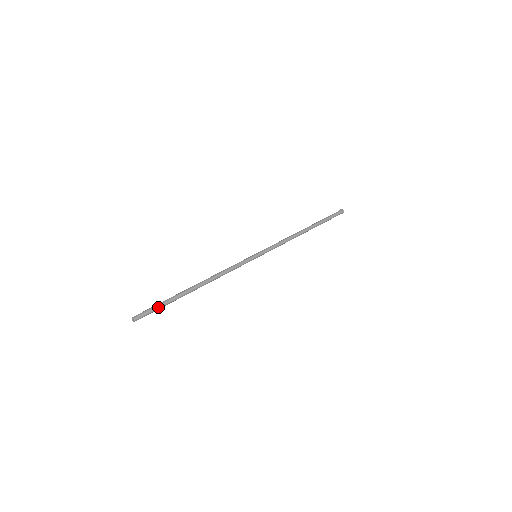
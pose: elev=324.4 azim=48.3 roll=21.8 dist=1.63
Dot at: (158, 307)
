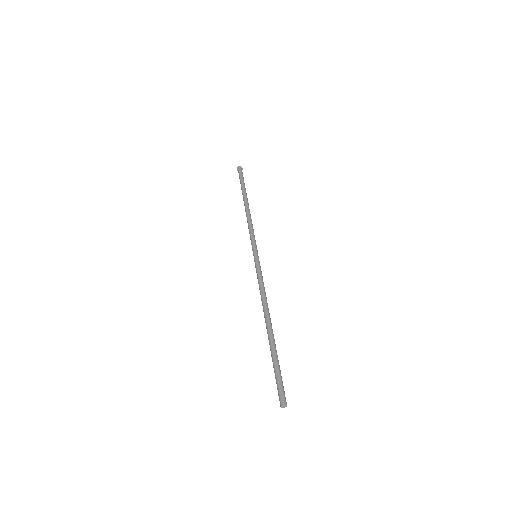
Dot at: occluded
